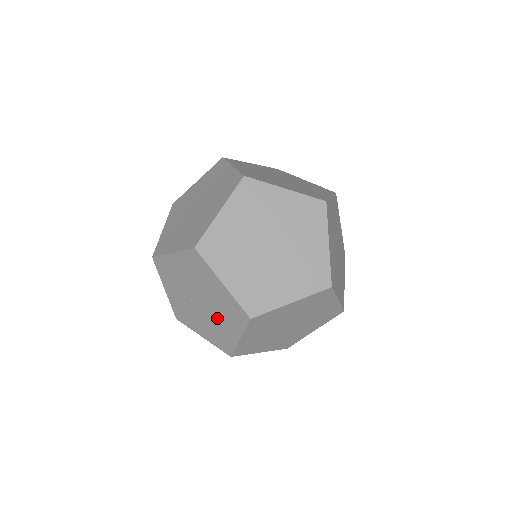
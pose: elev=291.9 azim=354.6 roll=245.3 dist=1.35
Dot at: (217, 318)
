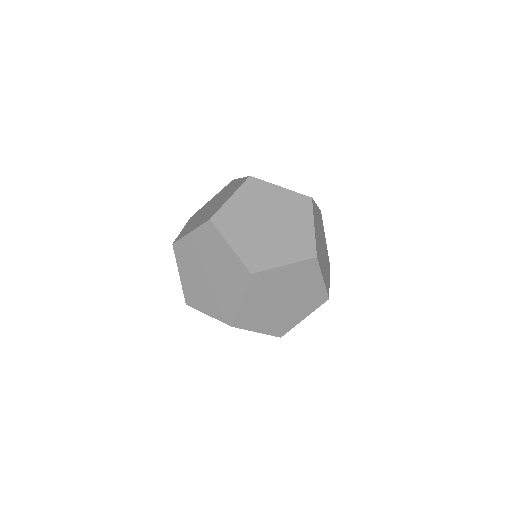
Dot at: occluded
